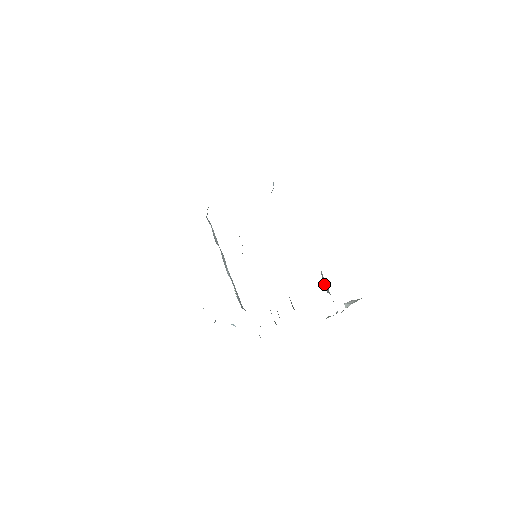
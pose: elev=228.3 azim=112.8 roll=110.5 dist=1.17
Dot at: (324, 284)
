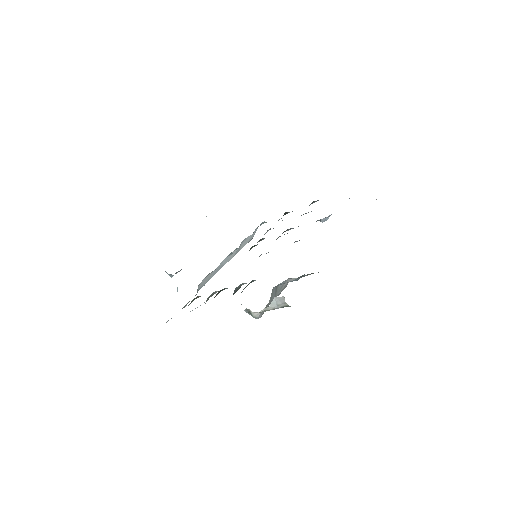
Dot at: (276, 290)
